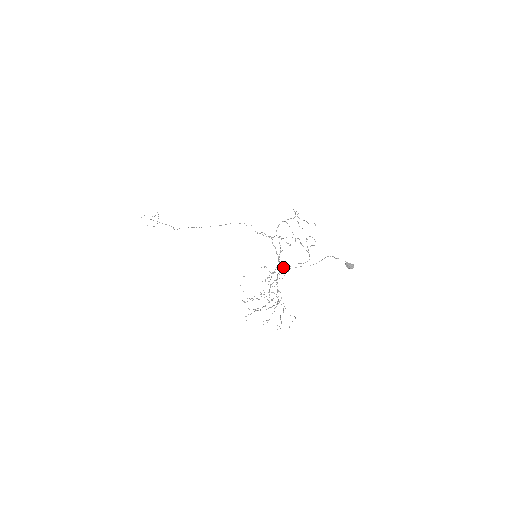
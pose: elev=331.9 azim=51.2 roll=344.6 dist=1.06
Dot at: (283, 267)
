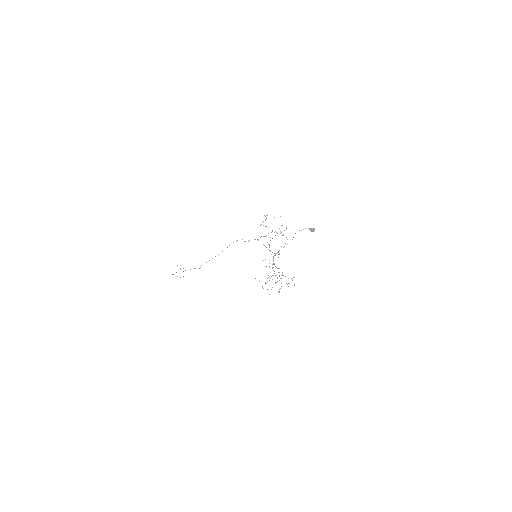
Dot at: (274, 253)
